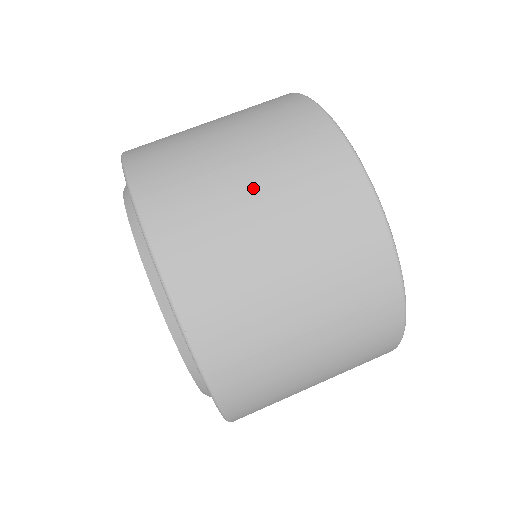
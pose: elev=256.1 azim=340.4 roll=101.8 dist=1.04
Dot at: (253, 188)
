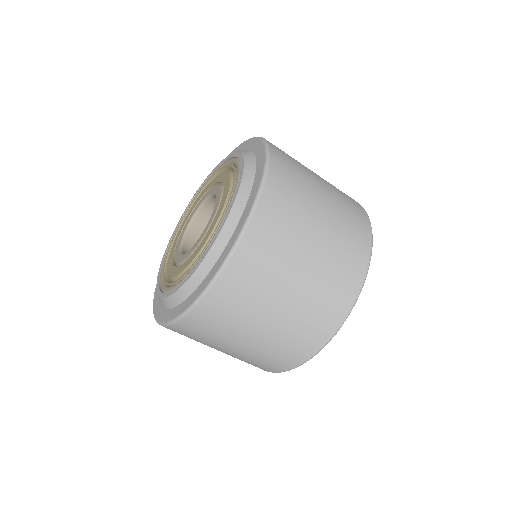
Dot at: (309, 258)
